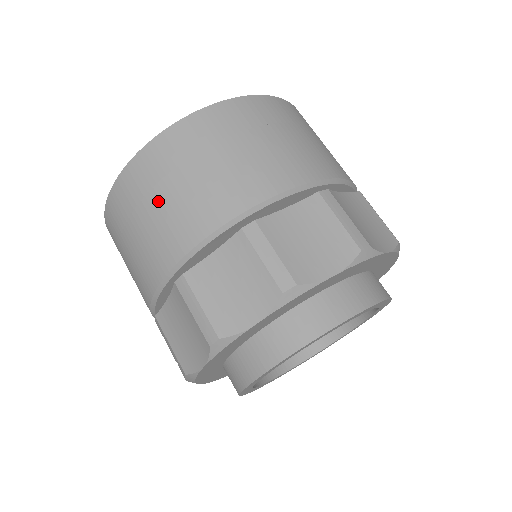
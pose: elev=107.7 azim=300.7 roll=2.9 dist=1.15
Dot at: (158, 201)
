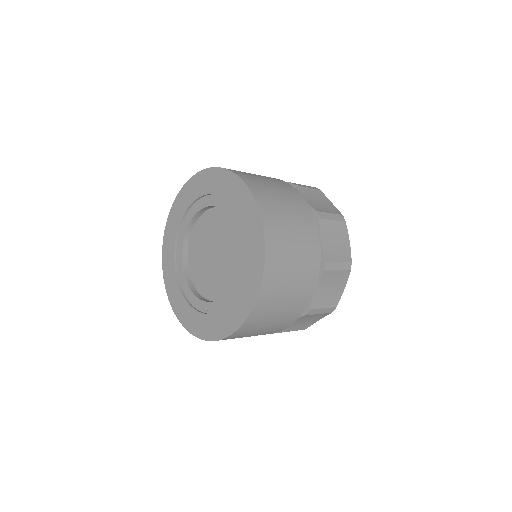
Dot at: (283, 304)
